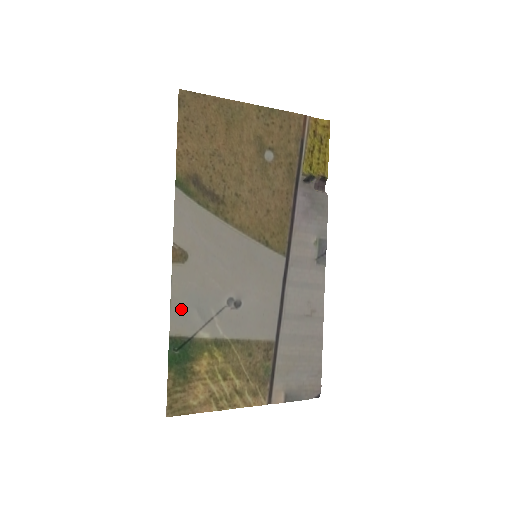
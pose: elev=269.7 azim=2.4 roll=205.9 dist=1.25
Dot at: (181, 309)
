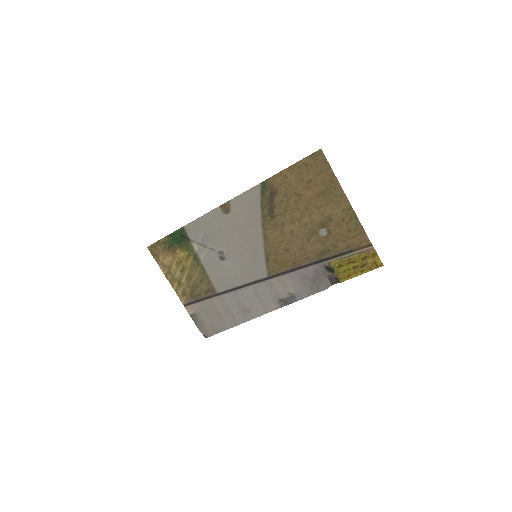
Dot at: (200, 225)
